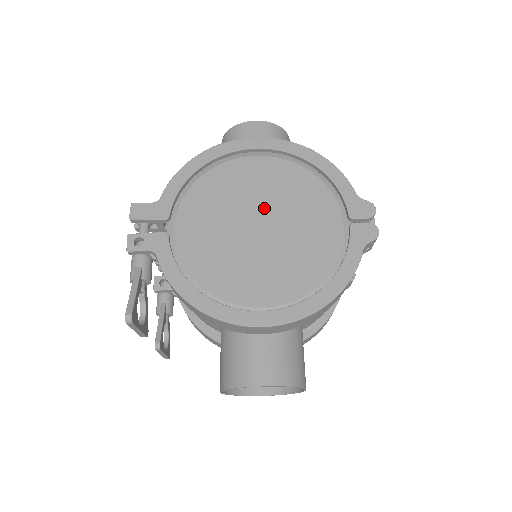
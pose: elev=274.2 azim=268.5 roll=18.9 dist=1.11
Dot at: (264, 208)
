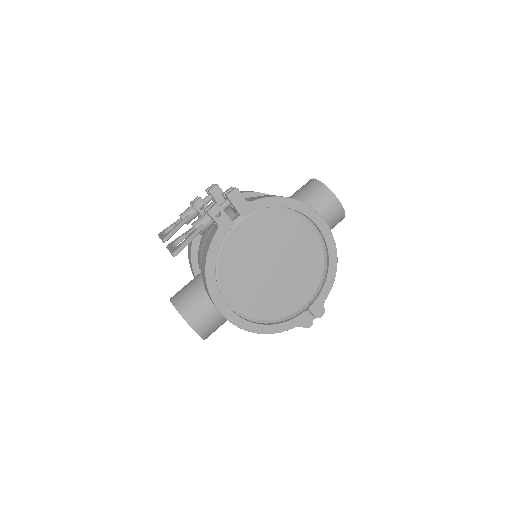
Dot at: (285, 260)
